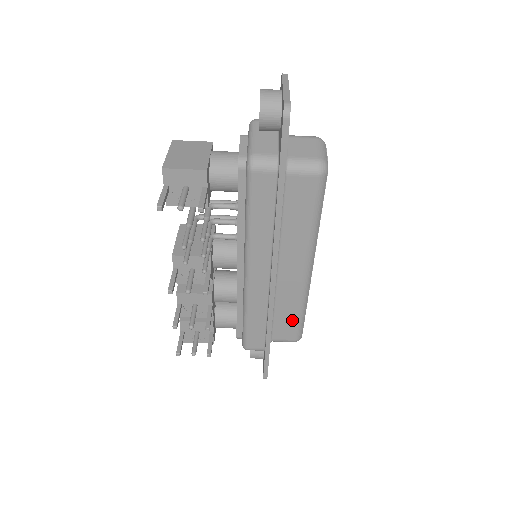
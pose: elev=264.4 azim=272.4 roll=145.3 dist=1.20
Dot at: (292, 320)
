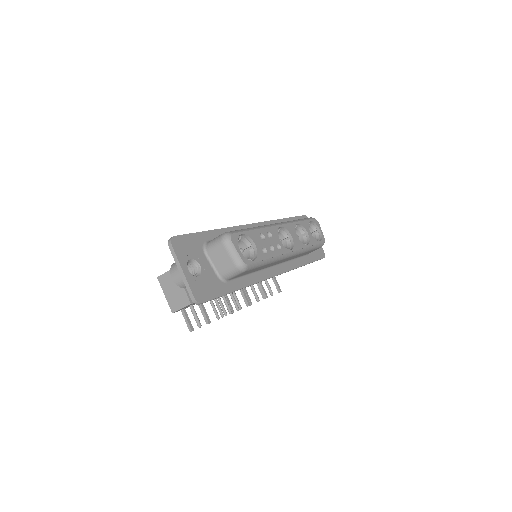
Dot at: occluded
